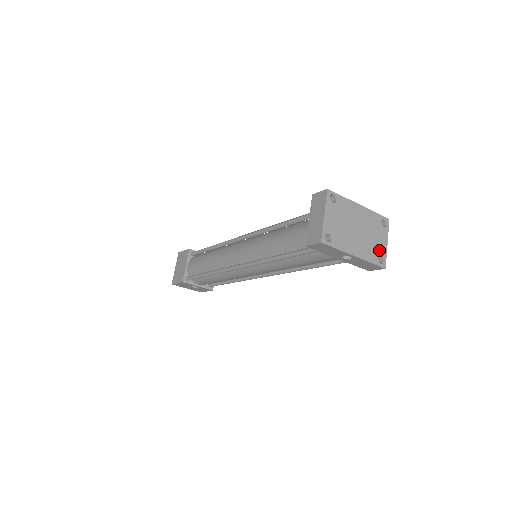
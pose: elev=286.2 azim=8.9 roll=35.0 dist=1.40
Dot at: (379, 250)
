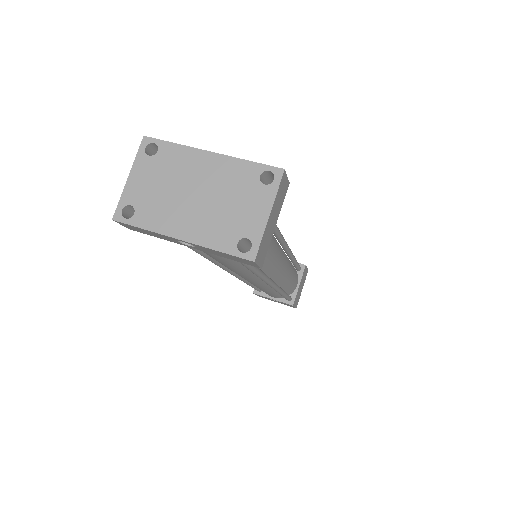
Dot at: (244, 227)
